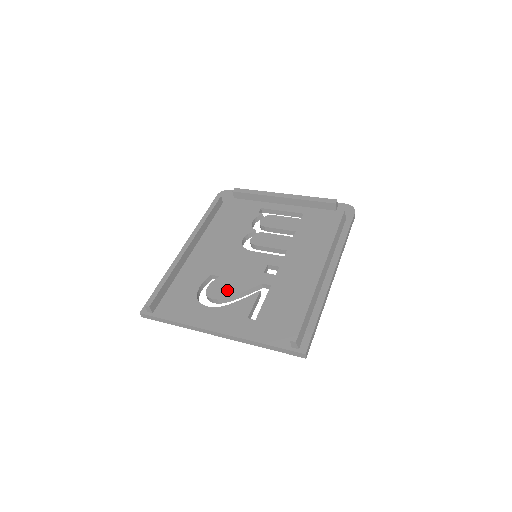
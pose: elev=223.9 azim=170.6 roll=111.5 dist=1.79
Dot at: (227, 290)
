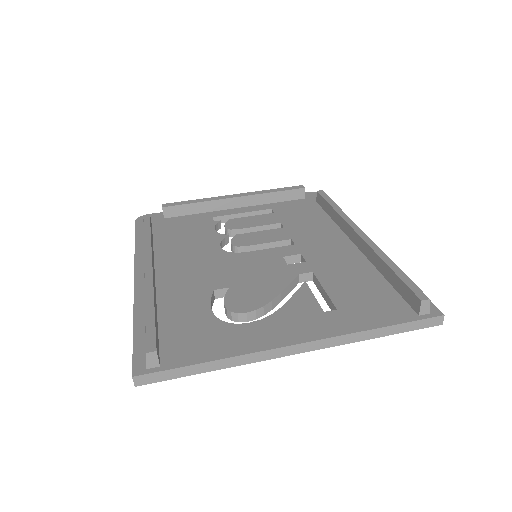
Dot at: (258, 296)
